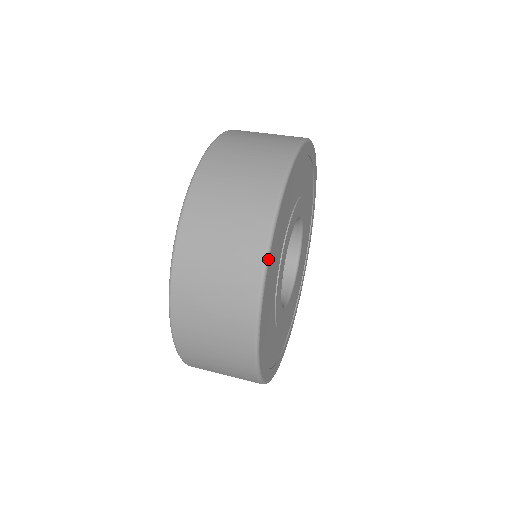
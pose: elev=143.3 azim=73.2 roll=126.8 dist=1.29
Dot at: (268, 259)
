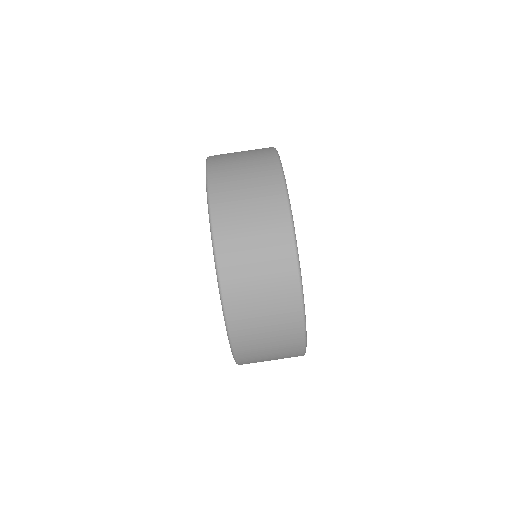
Dot at: occluded
